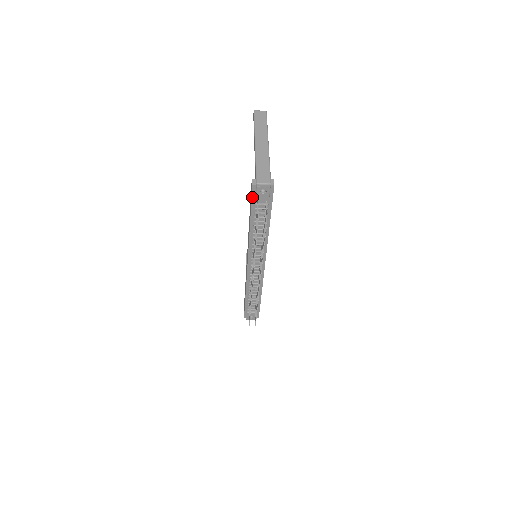
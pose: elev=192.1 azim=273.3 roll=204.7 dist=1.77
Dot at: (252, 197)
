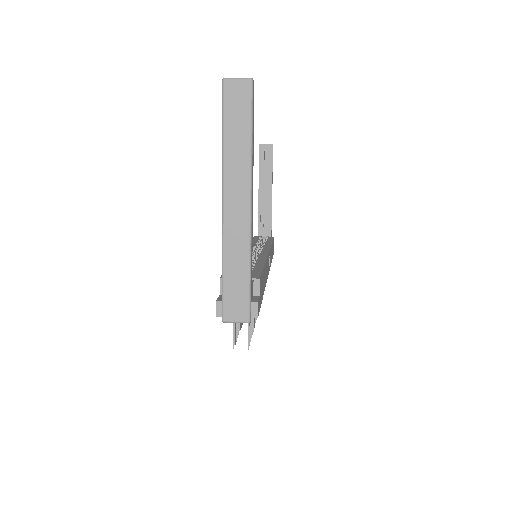
Dot at: occluded
